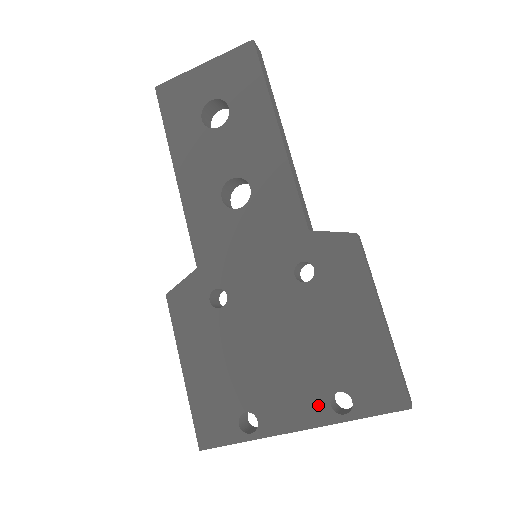
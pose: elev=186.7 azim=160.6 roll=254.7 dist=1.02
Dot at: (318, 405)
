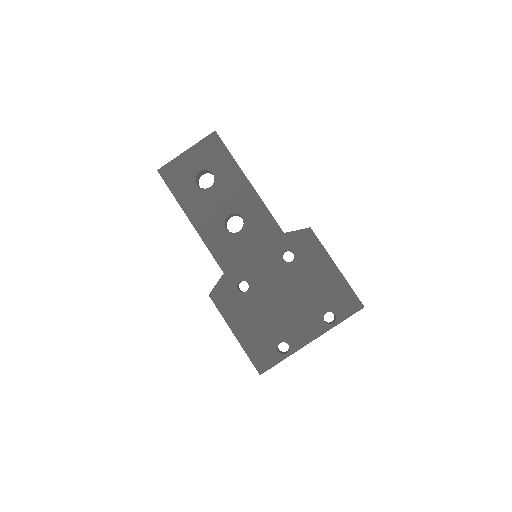
Dot at: (318, 324)
